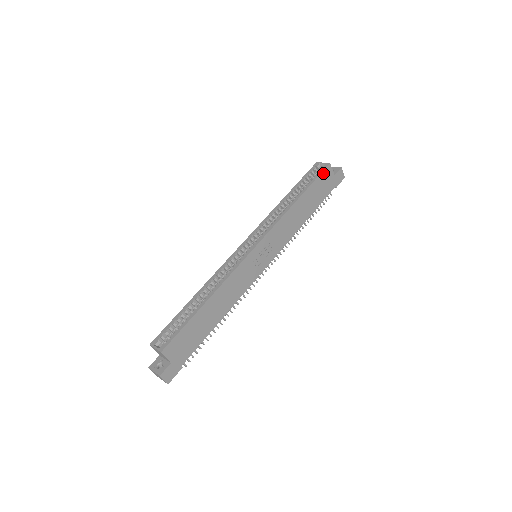
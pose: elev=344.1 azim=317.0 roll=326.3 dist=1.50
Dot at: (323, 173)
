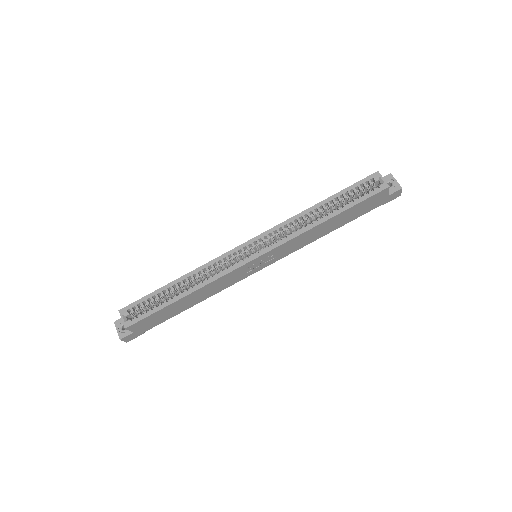
Dot at: (375, 195)
